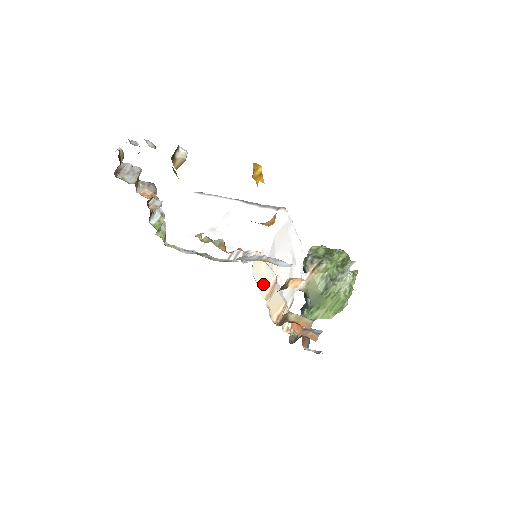
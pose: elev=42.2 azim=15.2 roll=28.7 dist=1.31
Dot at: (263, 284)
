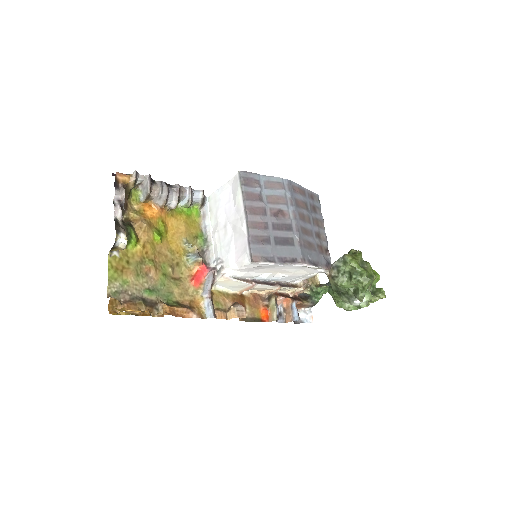
Dot at: (235, 287)
